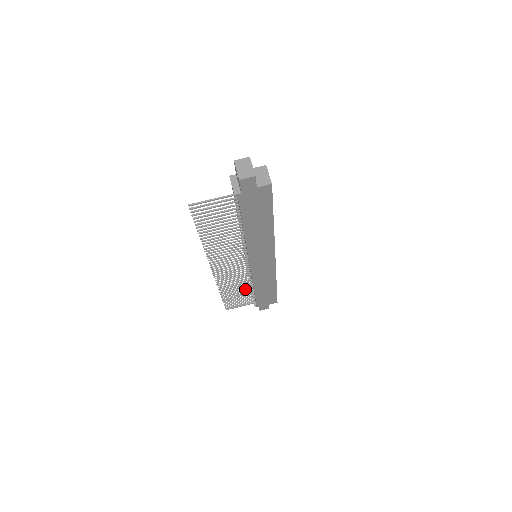
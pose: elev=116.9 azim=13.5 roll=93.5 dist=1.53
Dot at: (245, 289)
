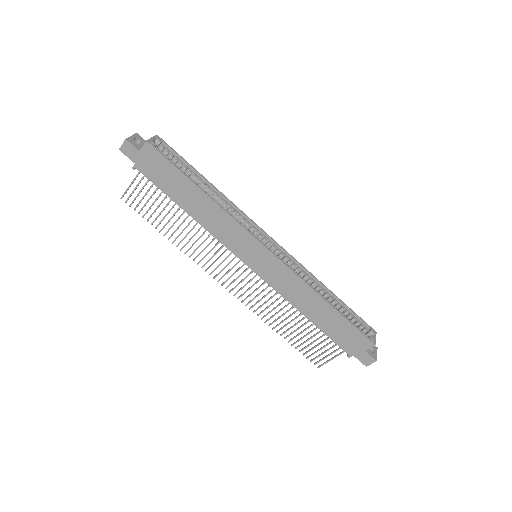
Dot at: (300, 320)
